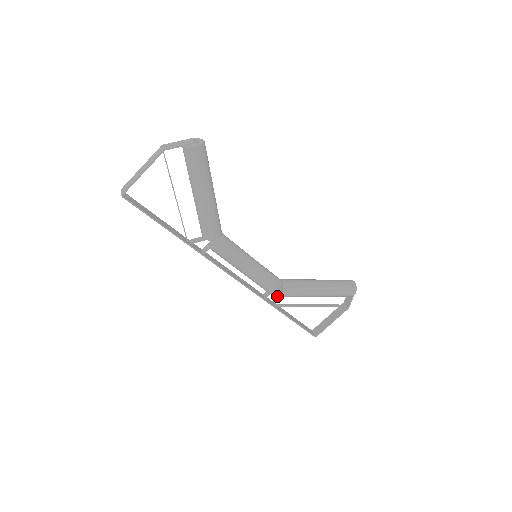
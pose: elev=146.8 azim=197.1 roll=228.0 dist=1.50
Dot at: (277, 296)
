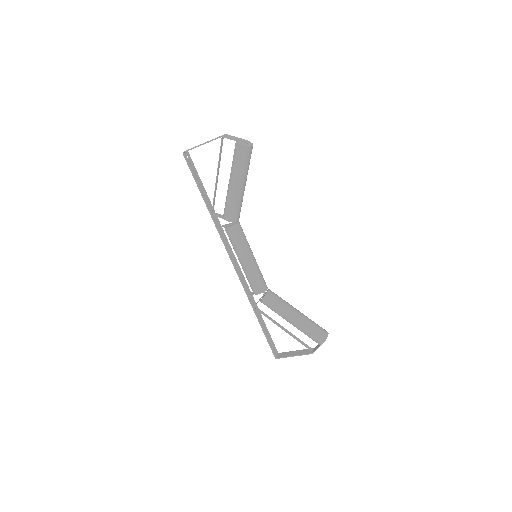
Dot at: (259, 300)
